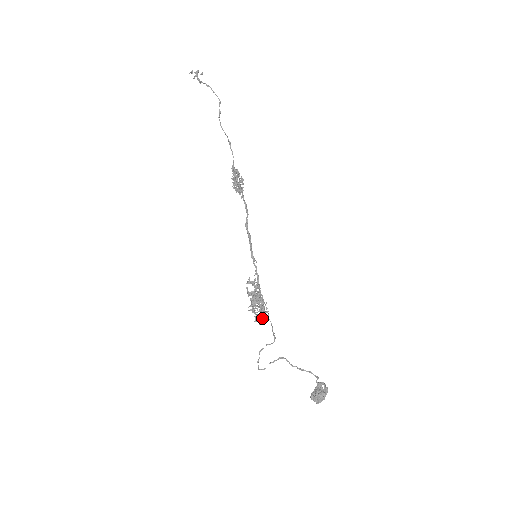
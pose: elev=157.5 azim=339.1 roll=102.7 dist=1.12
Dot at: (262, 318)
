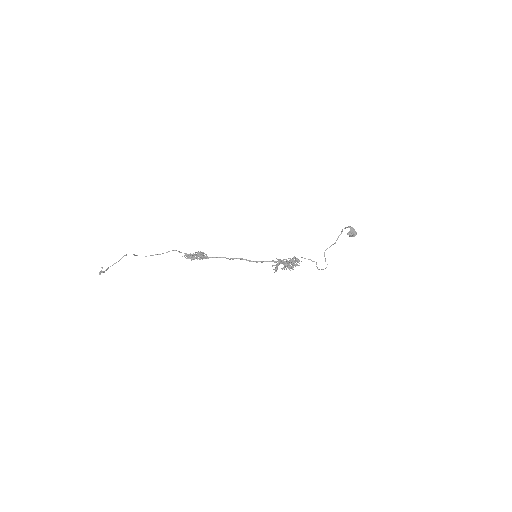
Dot at: occluded
